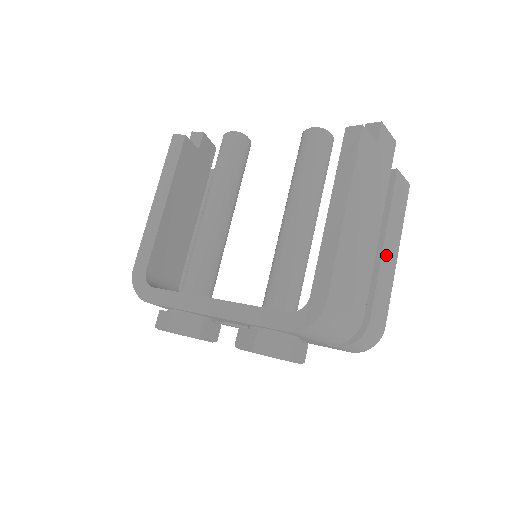
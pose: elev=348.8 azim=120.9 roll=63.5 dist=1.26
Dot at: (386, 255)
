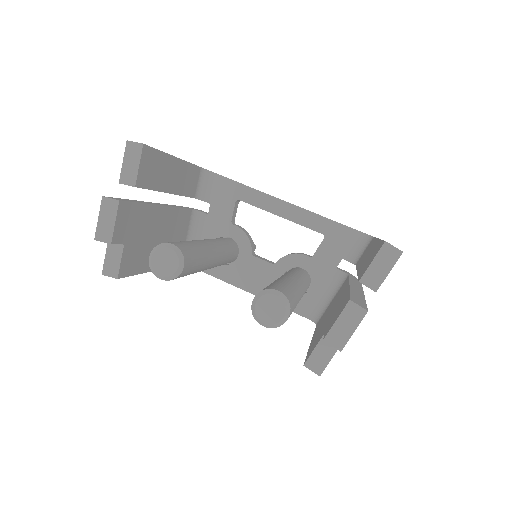
Dot at: occluded
